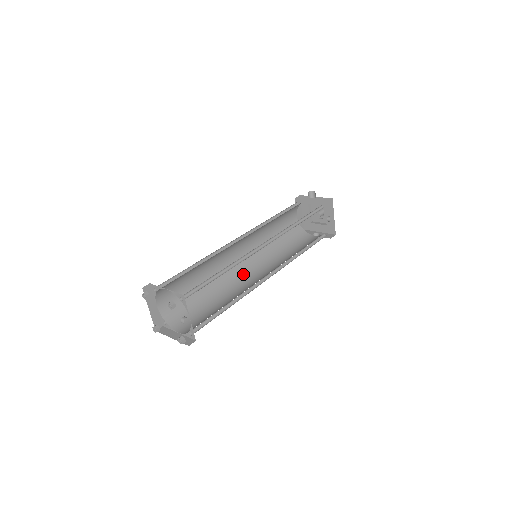
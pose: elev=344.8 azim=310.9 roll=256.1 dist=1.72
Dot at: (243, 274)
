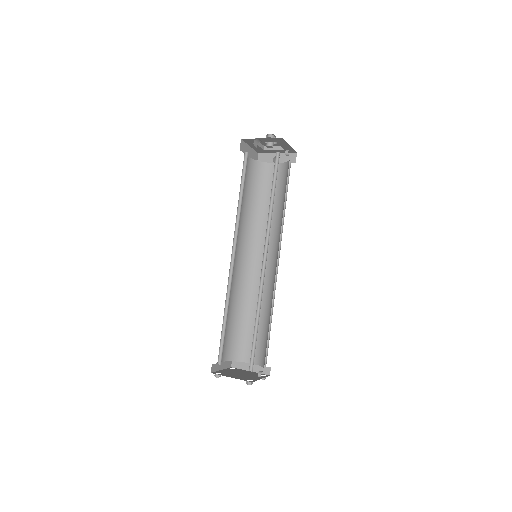
Dot at: (251, 267)
